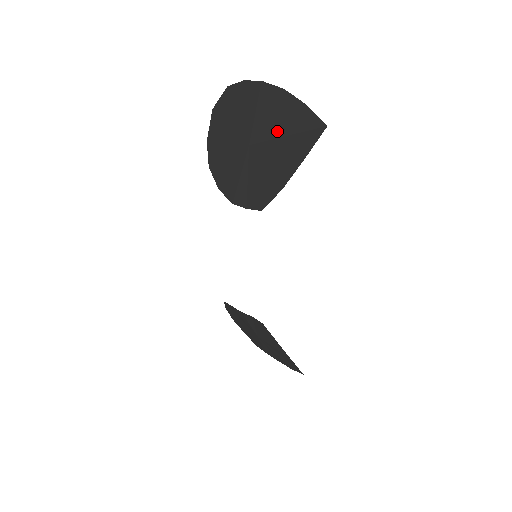
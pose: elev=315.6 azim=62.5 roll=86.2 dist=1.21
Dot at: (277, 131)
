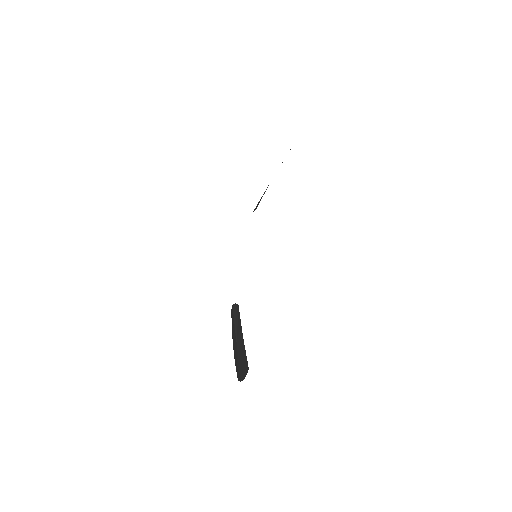
Dot at: occluded
